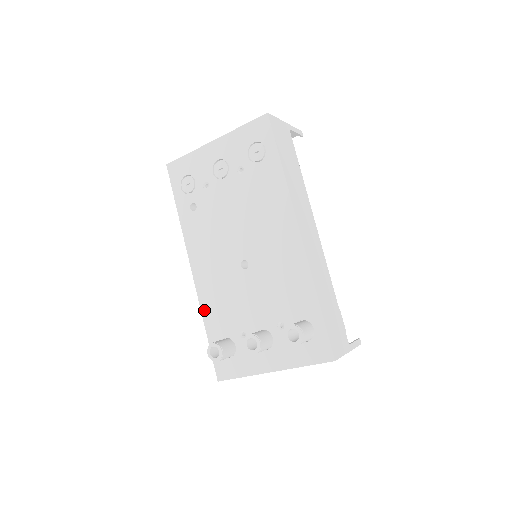
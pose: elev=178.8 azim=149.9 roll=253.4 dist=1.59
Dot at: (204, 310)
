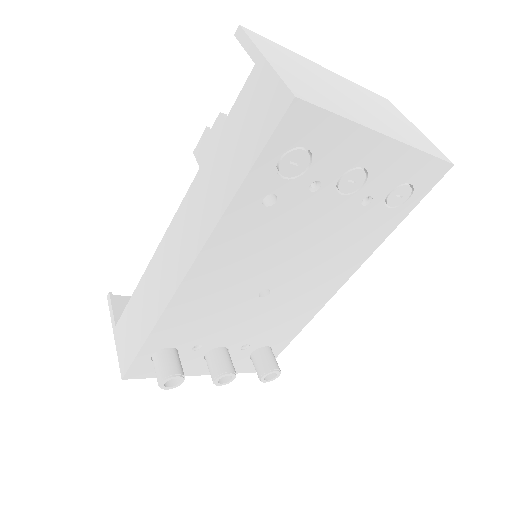
Dot at: (165, 319)
